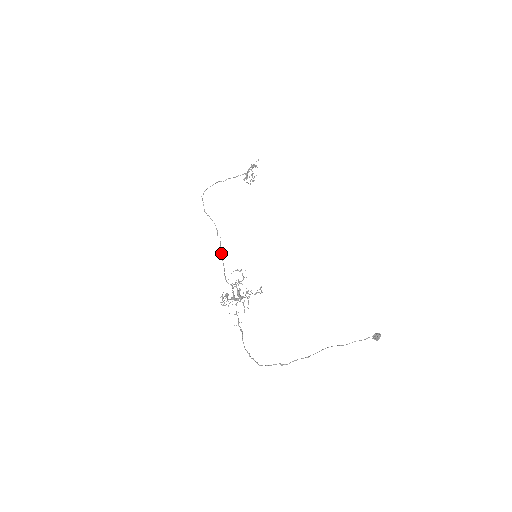
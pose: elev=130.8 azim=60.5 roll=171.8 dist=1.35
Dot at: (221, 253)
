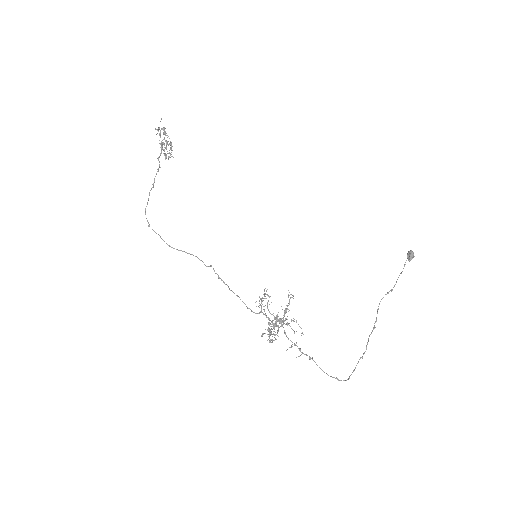
Dot at: occluded
